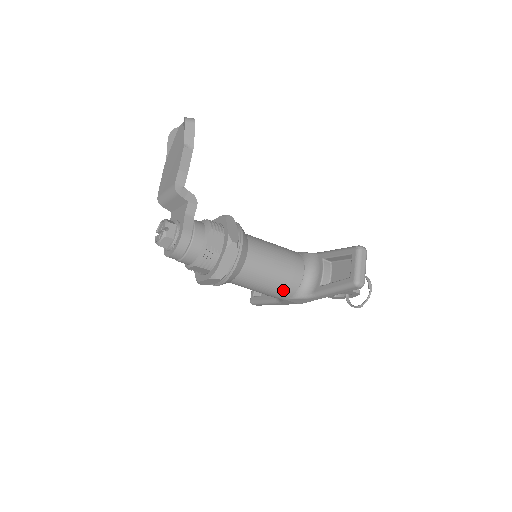
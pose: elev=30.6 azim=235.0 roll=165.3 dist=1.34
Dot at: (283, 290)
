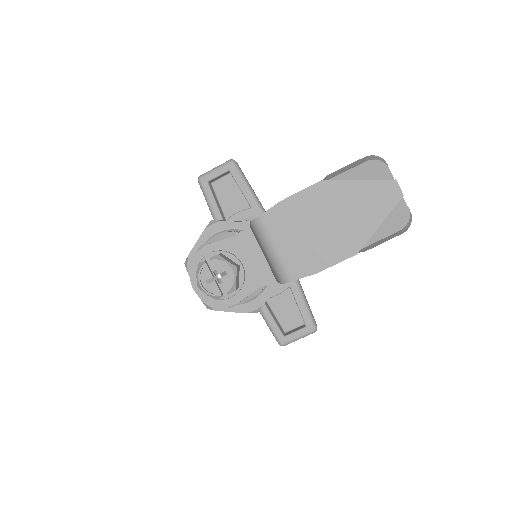
Dot at: occluded
